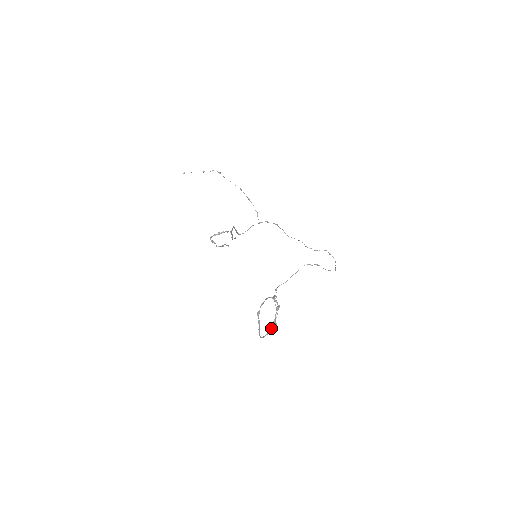
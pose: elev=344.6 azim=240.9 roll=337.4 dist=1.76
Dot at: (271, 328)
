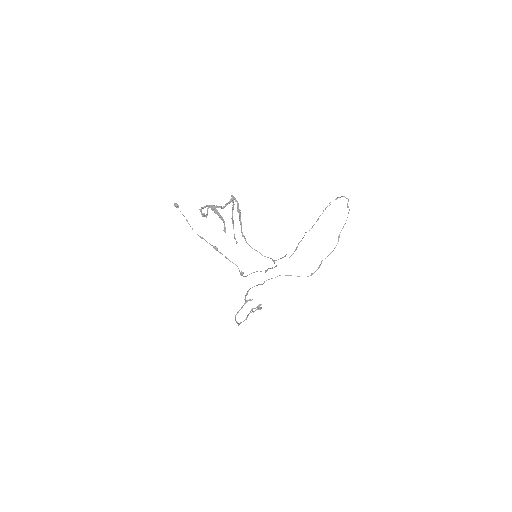
Dot at: (247, 301)
